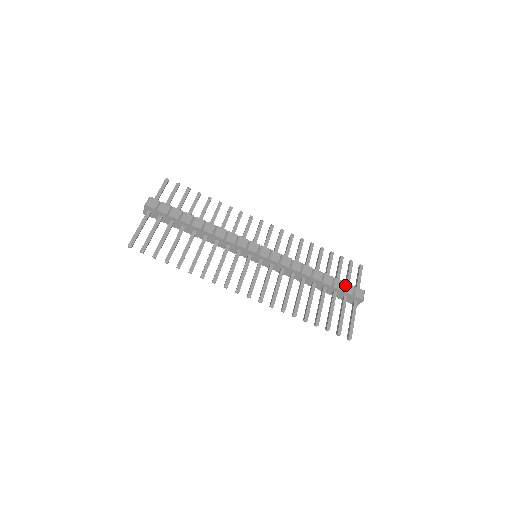
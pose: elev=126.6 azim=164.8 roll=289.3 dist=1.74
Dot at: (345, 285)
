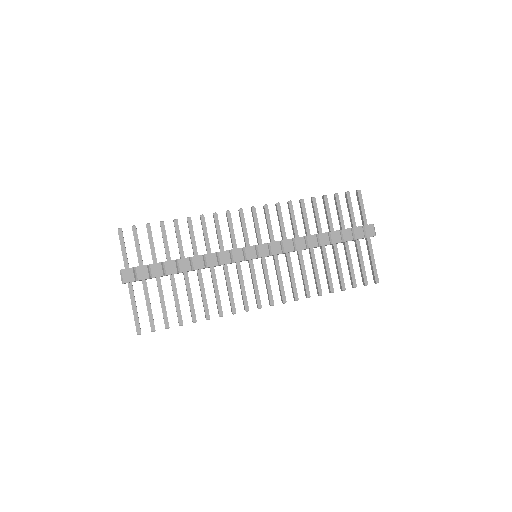
Dot at: (353, 231)
